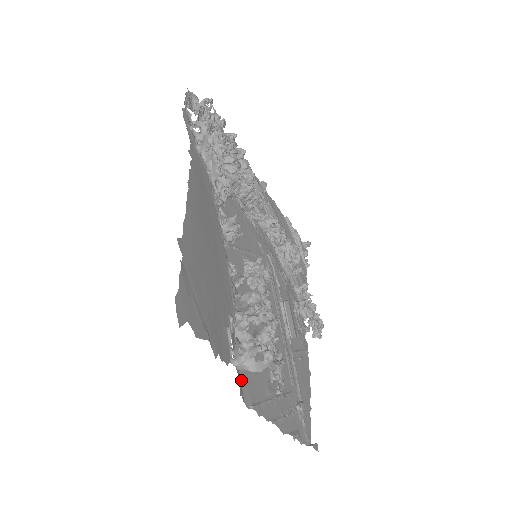
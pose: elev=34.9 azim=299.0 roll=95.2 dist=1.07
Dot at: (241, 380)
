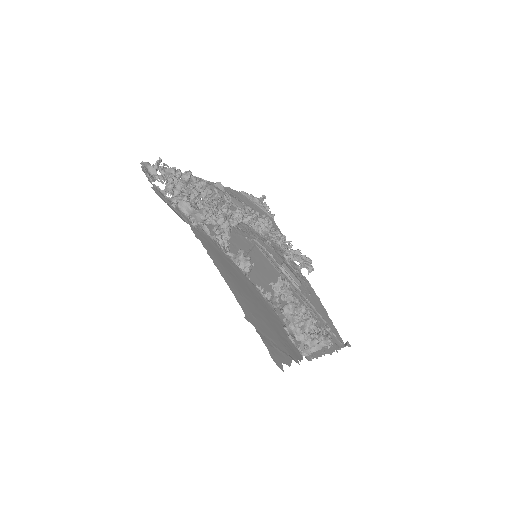
Dot at: occluded
